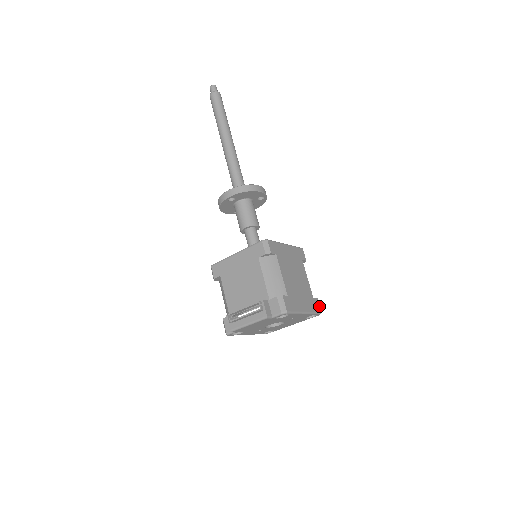
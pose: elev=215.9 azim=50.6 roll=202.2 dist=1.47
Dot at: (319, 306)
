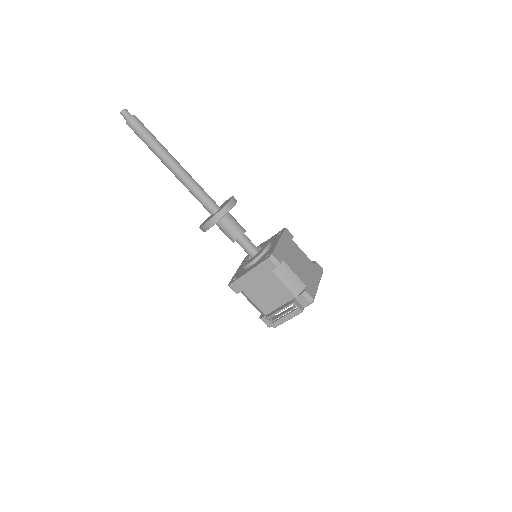
Dot at: (320, 266)
